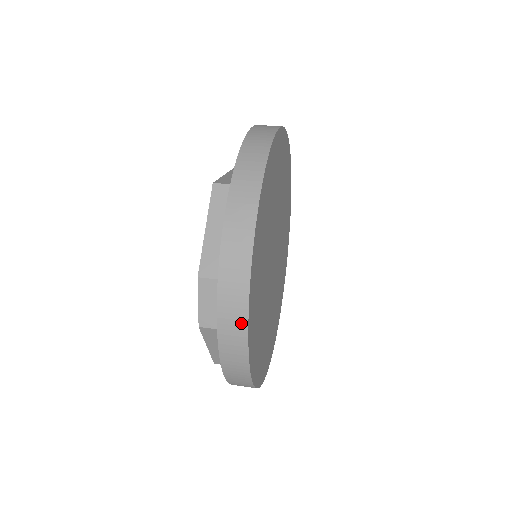
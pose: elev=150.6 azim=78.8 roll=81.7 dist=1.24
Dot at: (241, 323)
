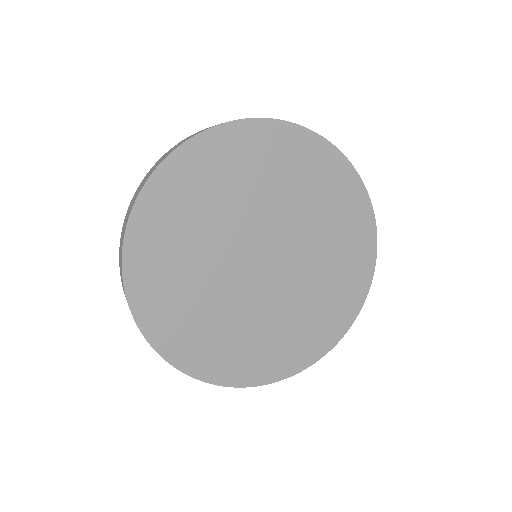
Dot at: (121, 256)
